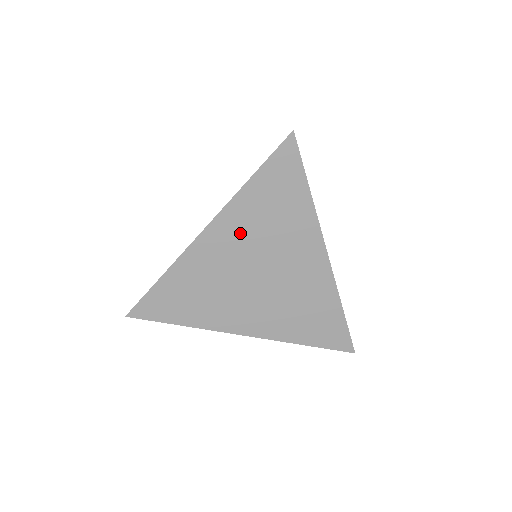
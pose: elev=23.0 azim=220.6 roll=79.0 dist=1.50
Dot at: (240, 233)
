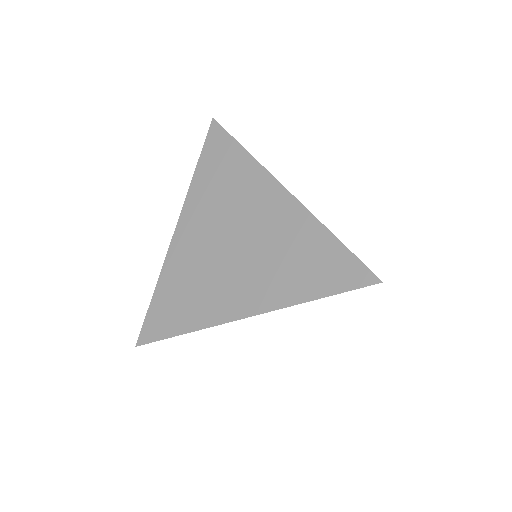
Dot at: (204, 215)
